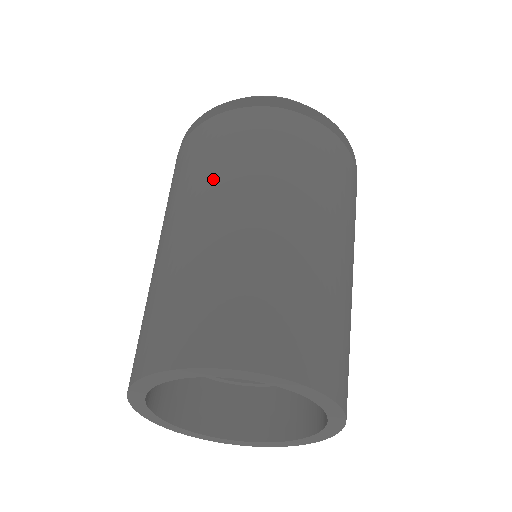
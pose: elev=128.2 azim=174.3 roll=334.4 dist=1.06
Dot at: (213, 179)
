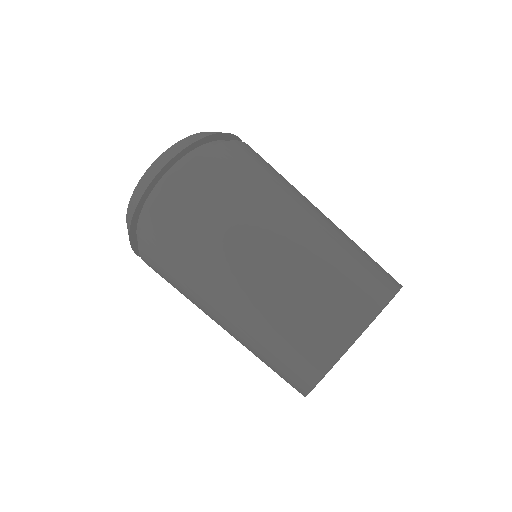
Dot at: (231, 229)
